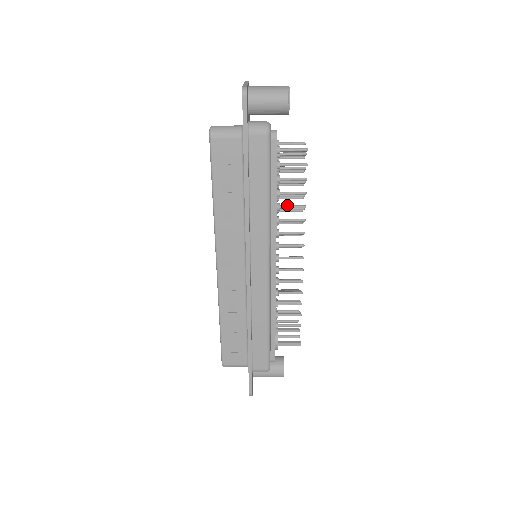
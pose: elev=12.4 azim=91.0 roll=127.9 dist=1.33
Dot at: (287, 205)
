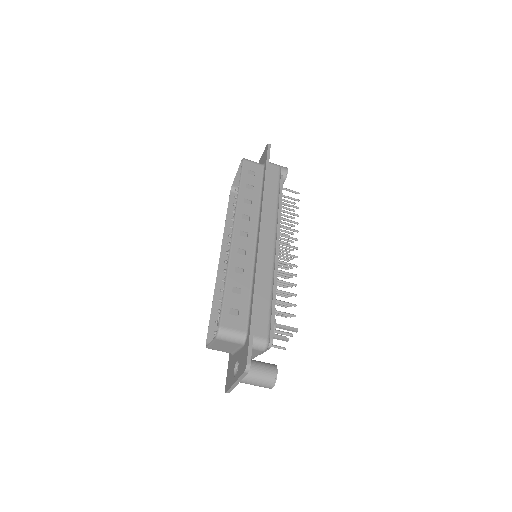
Dot at: (286, 219)
